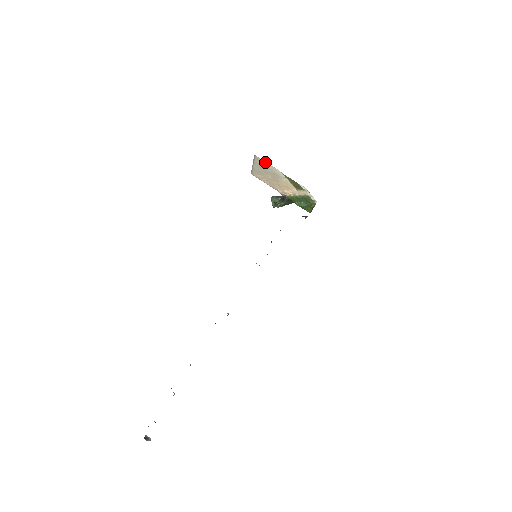
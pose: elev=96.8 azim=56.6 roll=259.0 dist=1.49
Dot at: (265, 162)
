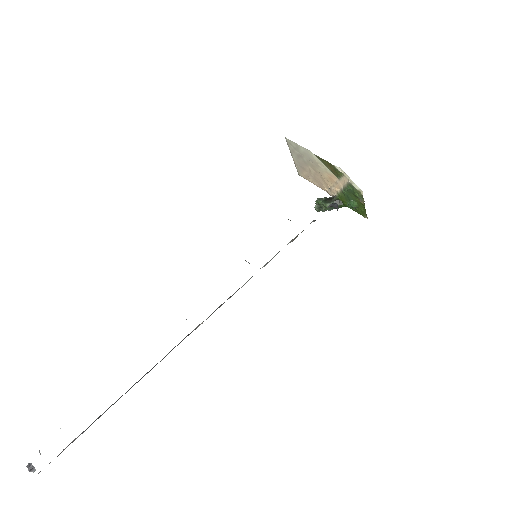
Dot at: (296, 144)
